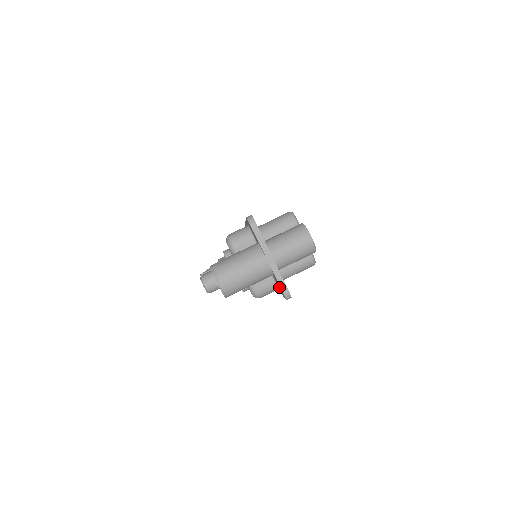
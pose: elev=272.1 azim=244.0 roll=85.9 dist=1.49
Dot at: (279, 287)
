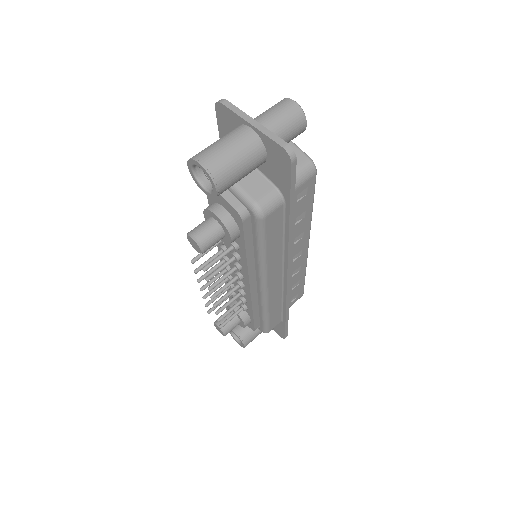
Dot at: (279, 171)
